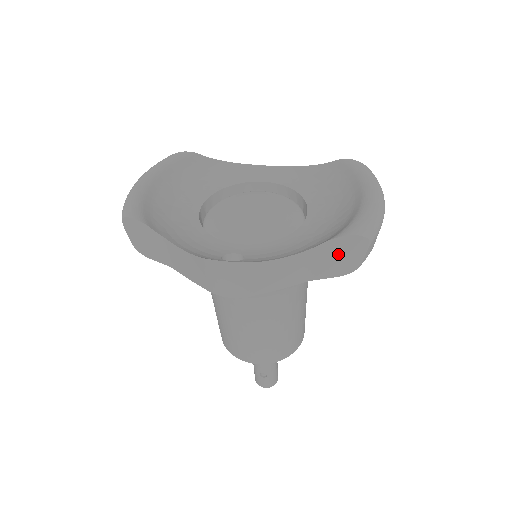
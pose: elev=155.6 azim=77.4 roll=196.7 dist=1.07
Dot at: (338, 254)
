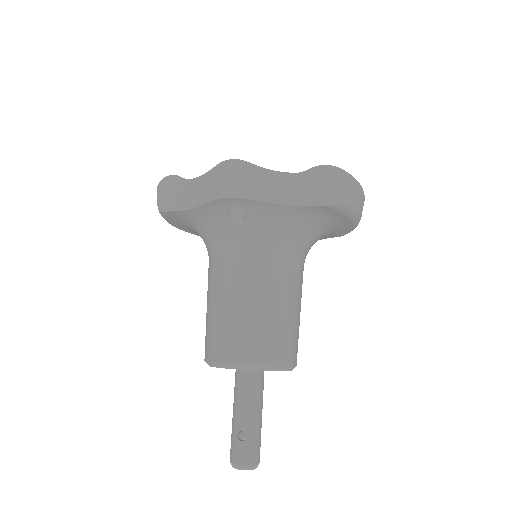
Dot at: (323, 182)
